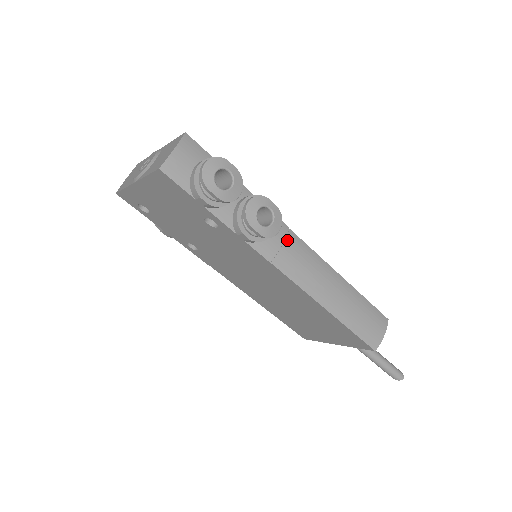
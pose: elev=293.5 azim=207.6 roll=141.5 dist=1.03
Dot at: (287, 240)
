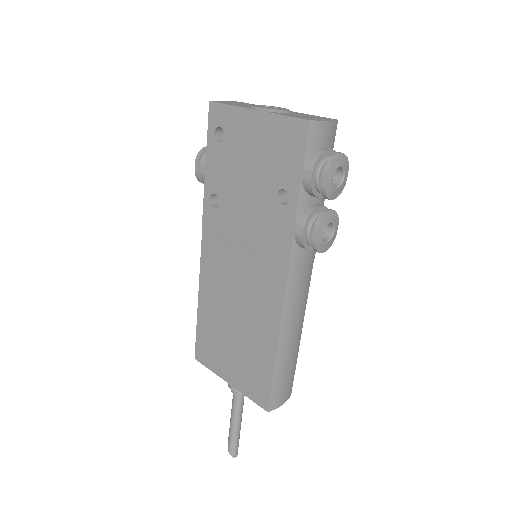
Dot at: (308, 265)
